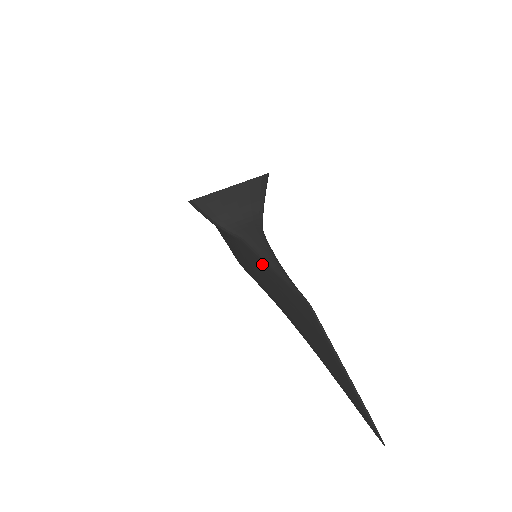
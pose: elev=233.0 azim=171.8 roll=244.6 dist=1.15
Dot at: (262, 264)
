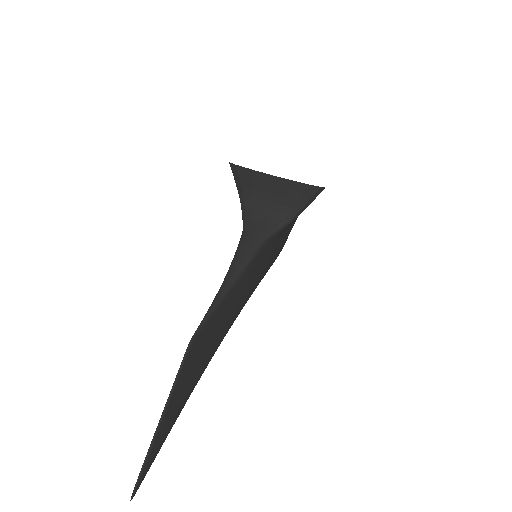
Dot at: occluded
